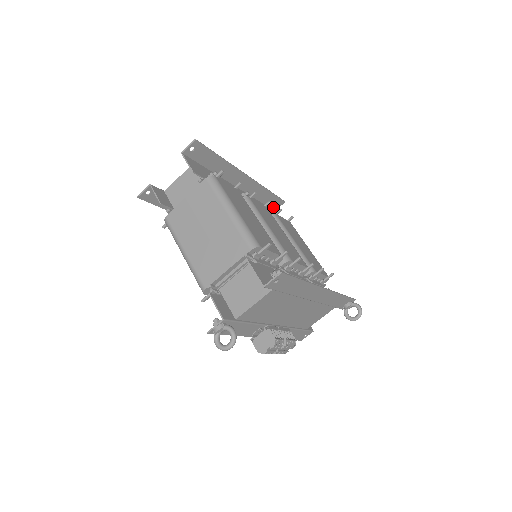
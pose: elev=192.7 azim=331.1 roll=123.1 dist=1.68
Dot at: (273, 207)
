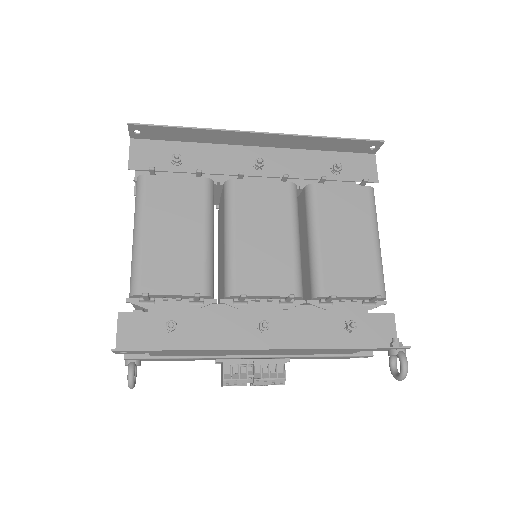
Dot at: (365, 150)
